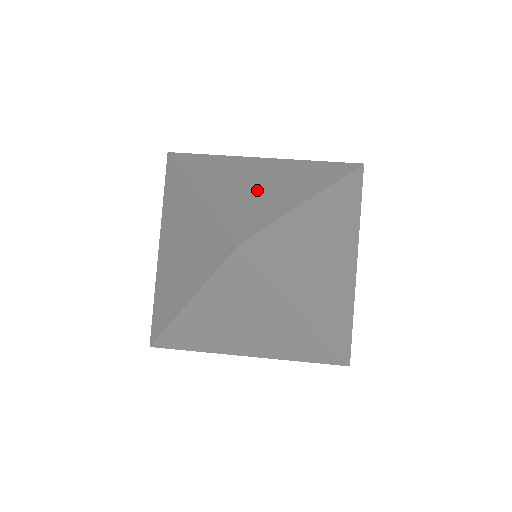
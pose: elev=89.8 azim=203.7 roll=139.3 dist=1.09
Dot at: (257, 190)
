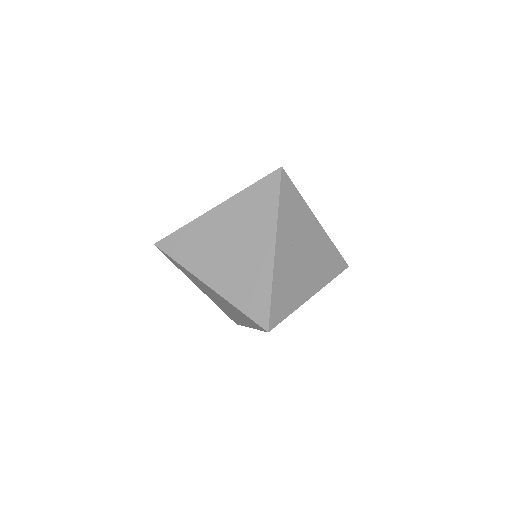
Dot at: (240, 263)
